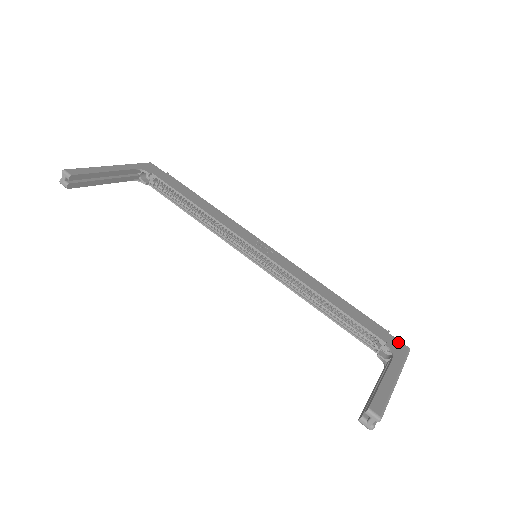
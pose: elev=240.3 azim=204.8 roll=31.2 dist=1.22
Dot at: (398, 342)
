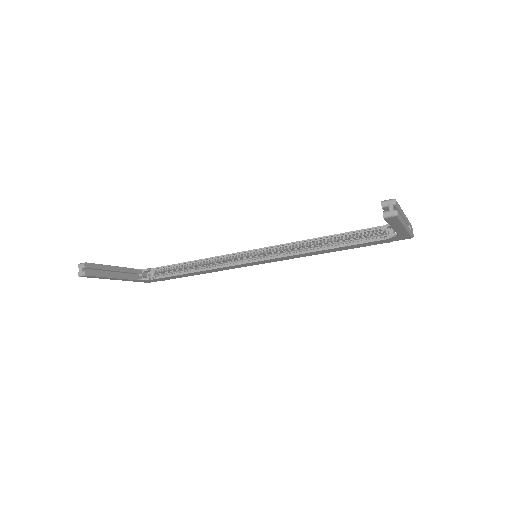
Dot at: occluded
